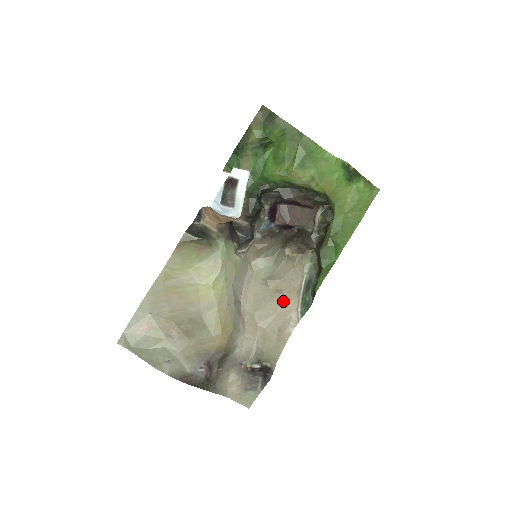
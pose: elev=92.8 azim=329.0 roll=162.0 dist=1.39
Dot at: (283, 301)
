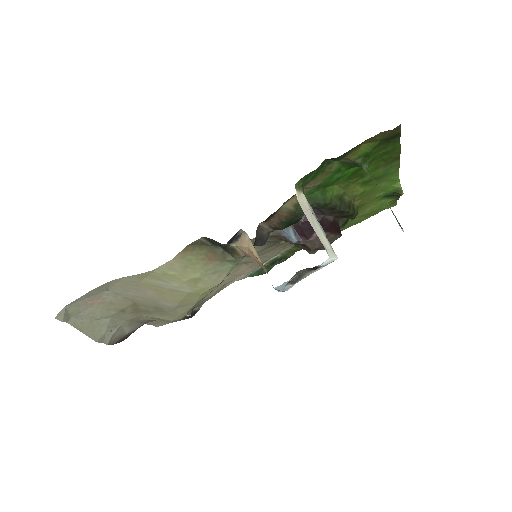
Dot at: (243, 268)
